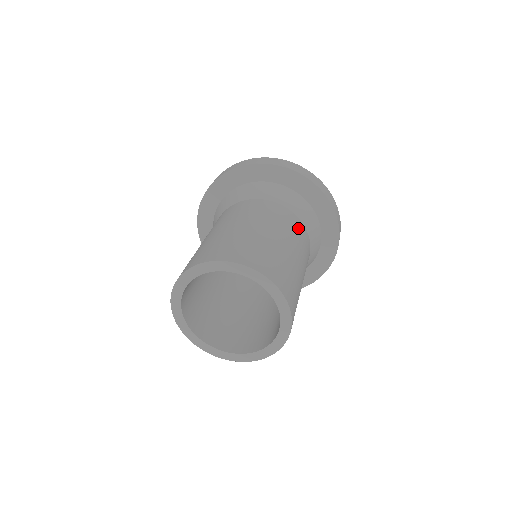
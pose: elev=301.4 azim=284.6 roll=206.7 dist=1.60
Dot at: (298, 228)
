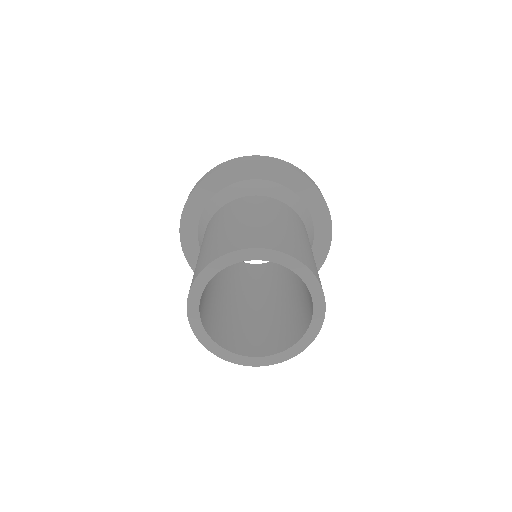
Dot at: (295, 216)
